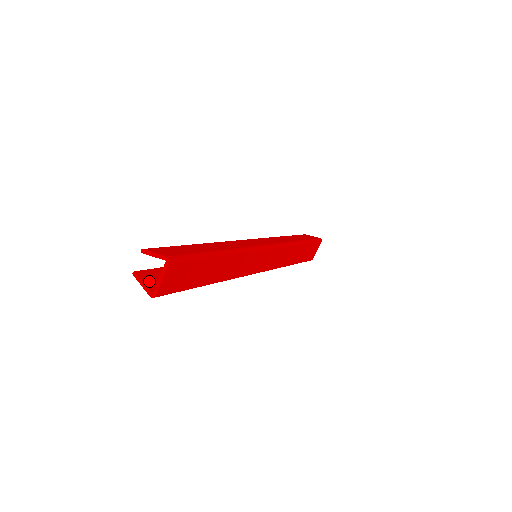
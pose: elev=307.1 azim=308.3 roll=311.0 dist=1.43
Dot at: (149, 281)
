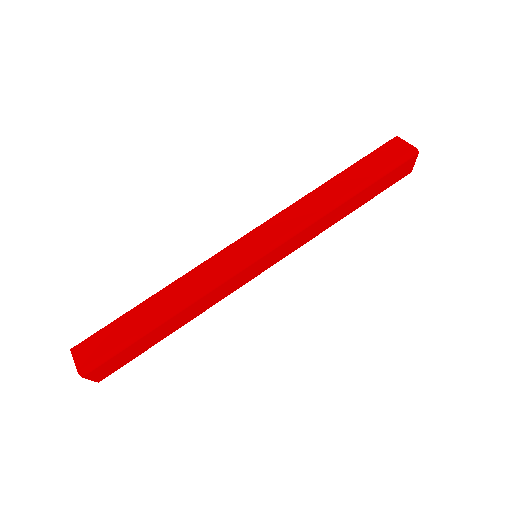
Dot at: occluded
